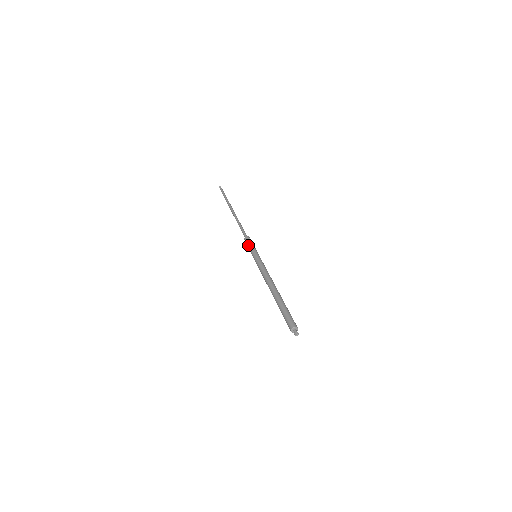
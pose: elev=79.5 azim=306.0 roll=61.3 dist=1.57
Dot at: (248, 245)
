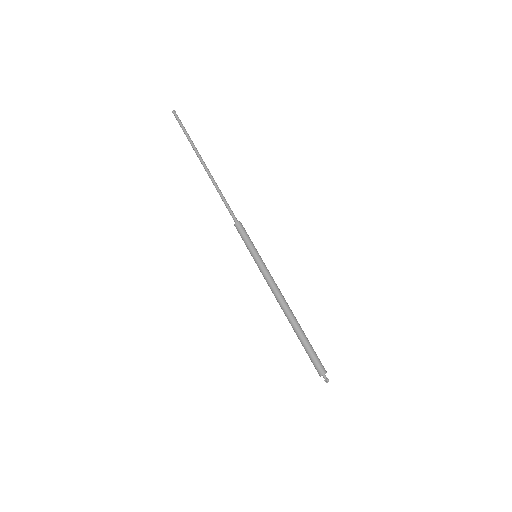
Dot at: occluded
